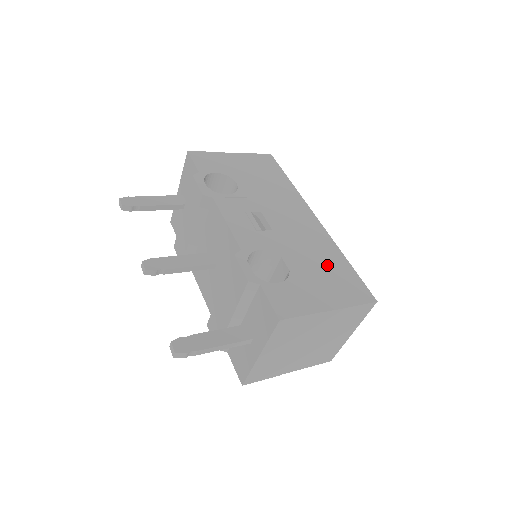
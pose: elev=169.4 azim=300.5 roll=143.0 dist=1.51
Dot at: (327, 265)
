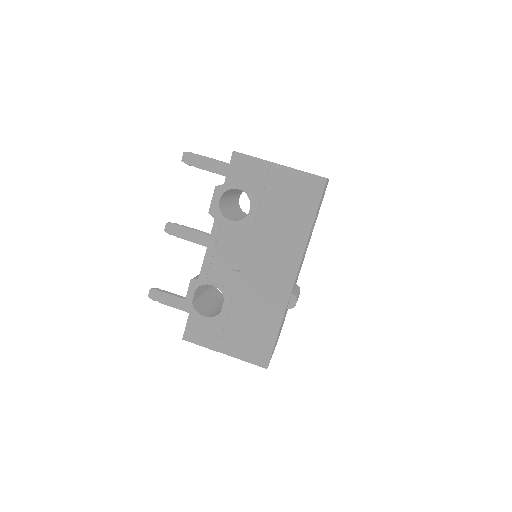
Dot at: (256, 323)
